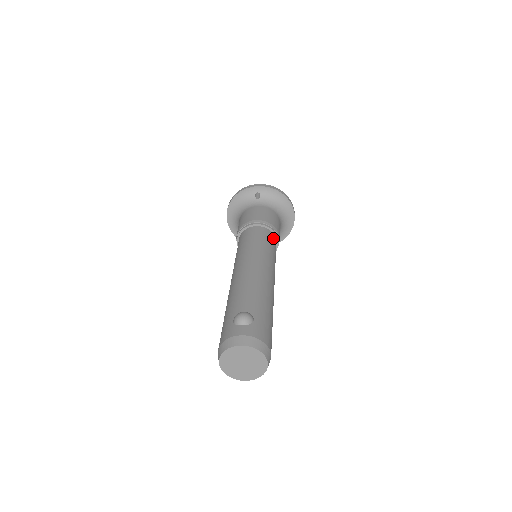
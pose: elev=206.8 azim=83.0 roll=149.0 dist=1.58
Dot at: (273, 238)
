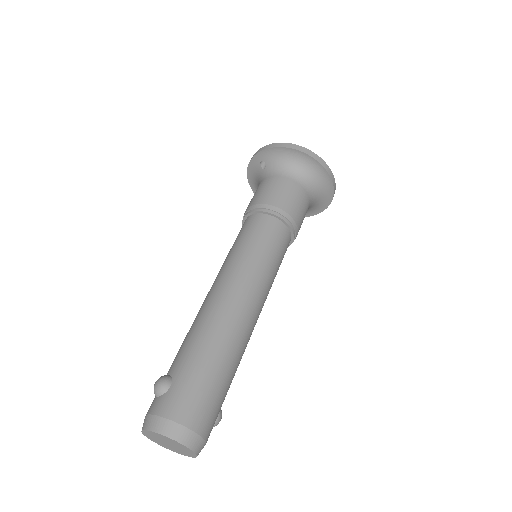
Dot at: (269, 224)
